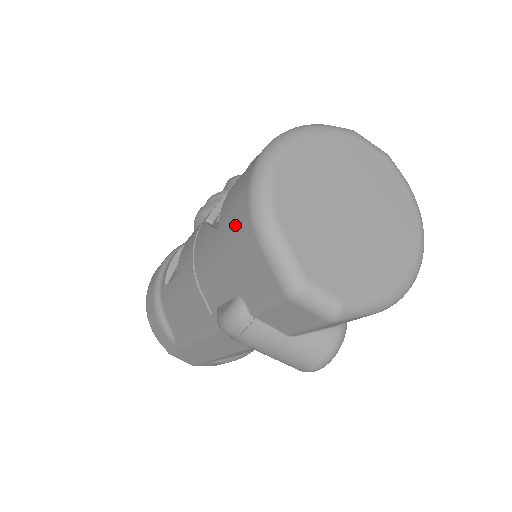
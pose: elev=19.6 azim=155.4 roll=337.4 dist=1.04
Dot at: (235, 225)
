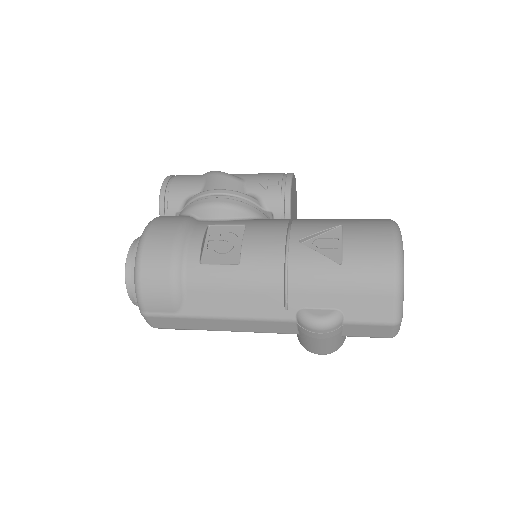
Dot at: (372, 273)
